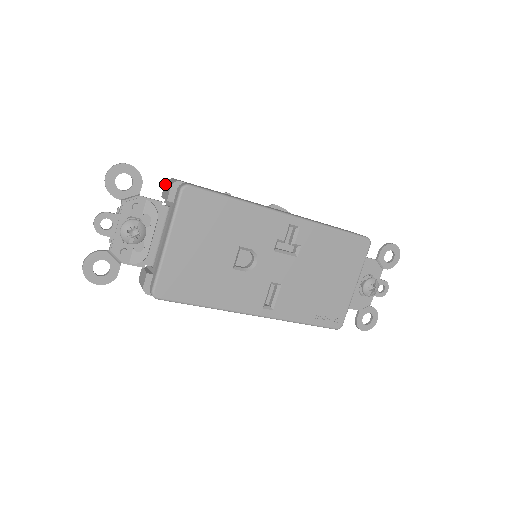
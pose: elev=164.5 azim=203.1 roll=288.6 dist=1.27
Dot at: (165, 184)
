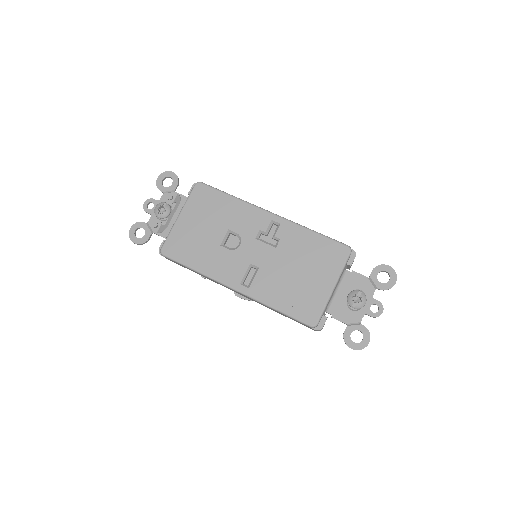
Dot at: occluded
